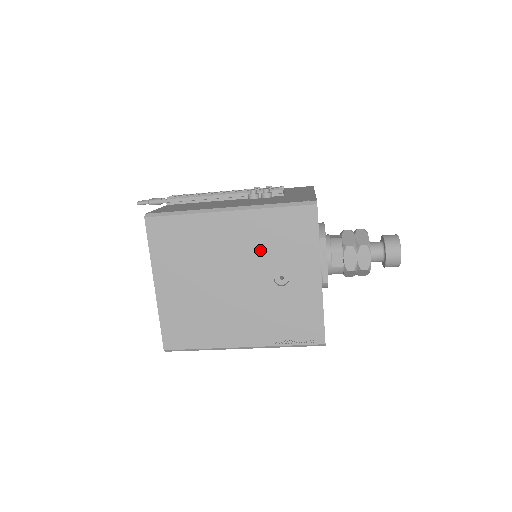
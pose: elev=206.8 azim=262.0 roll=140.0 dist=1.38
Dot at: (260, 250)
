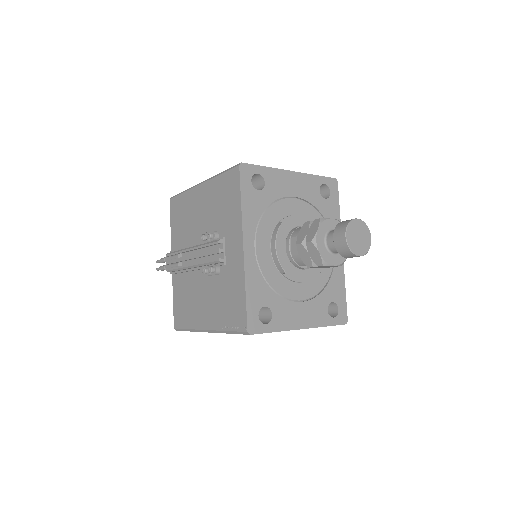
Dot at: occluded
